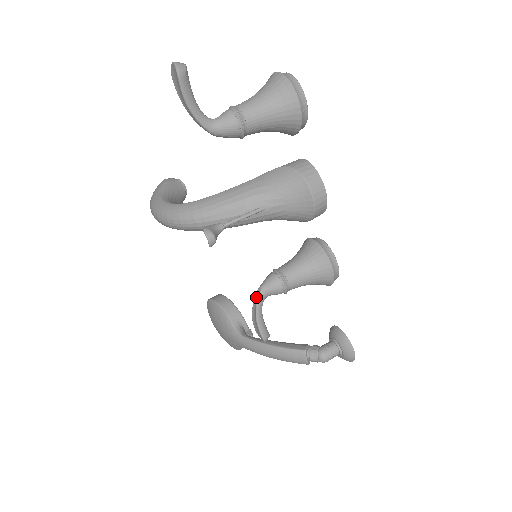
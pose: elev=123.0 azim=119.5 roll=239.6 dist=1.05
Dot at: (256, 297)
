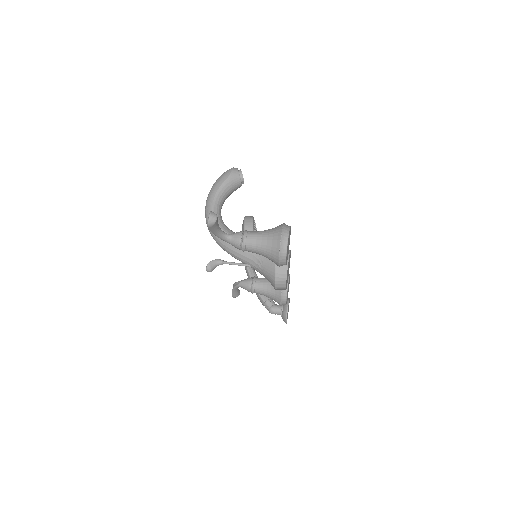
Dot at: (236, 283)
